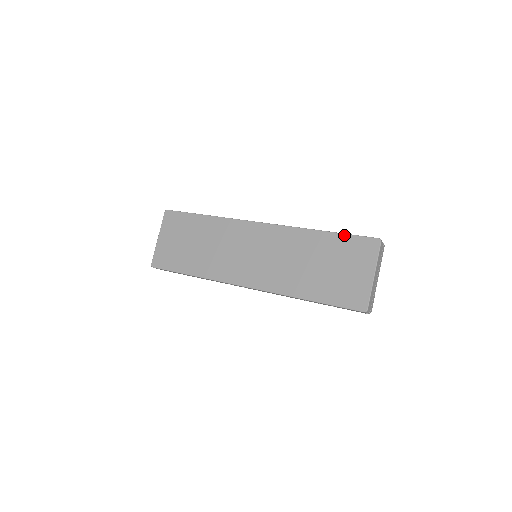
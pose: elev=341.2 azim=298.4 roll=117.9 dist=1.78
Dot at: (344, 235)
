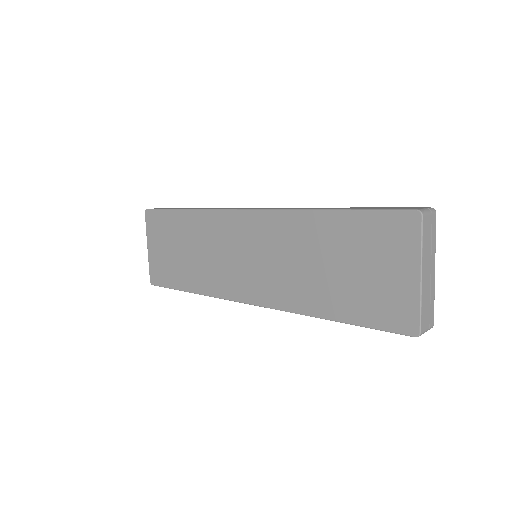
Dot at: (361, 212)
